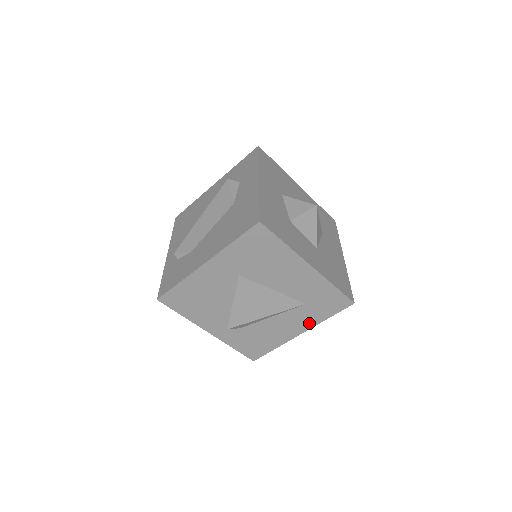
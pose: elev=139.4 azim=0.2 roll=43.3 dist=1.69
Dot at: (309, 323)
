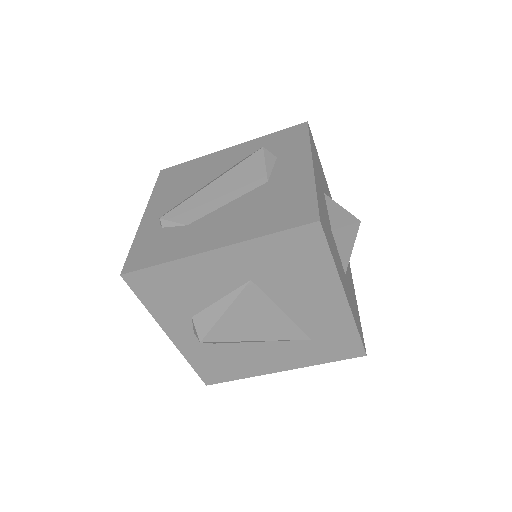
Dot at: (300, 362)
